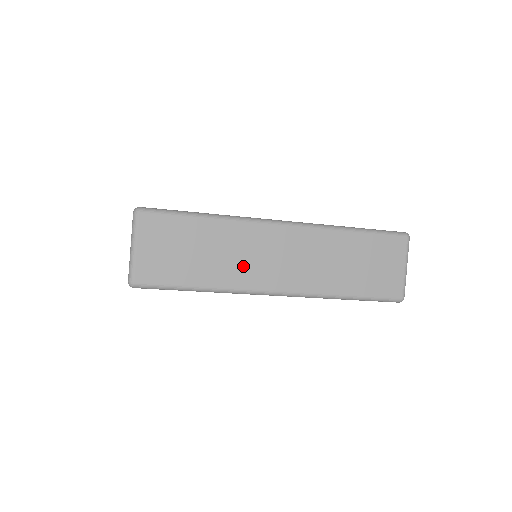
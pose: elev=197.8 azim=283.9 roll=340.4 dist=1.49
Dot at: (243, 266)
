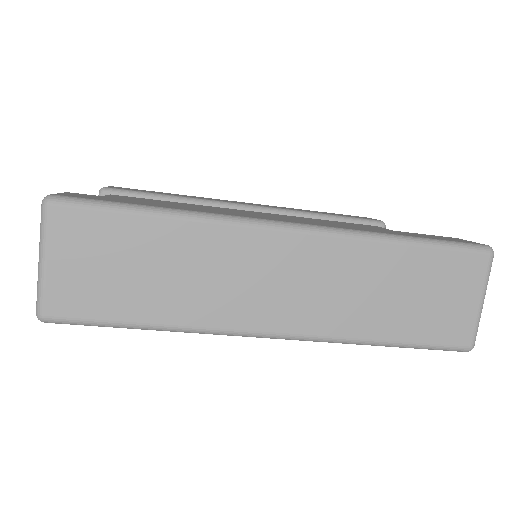
Dot at: (221, 294)
